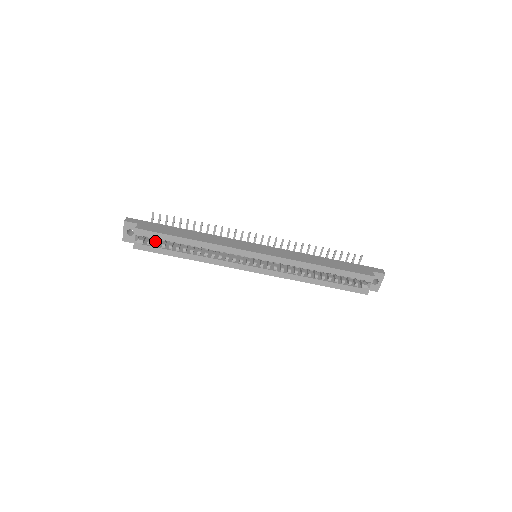
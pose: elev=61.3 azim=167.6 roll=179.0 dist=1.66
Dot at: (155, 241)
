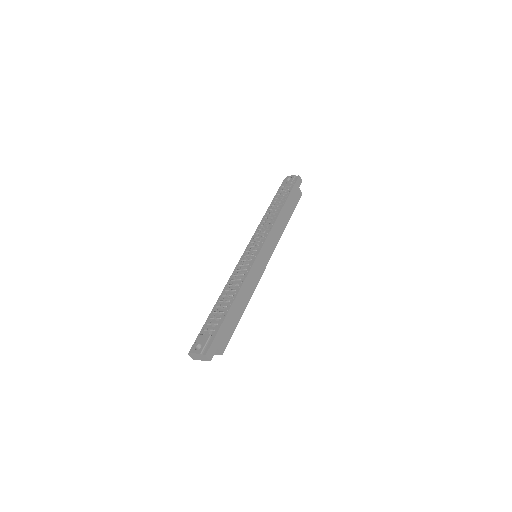
Dot at: occluded
